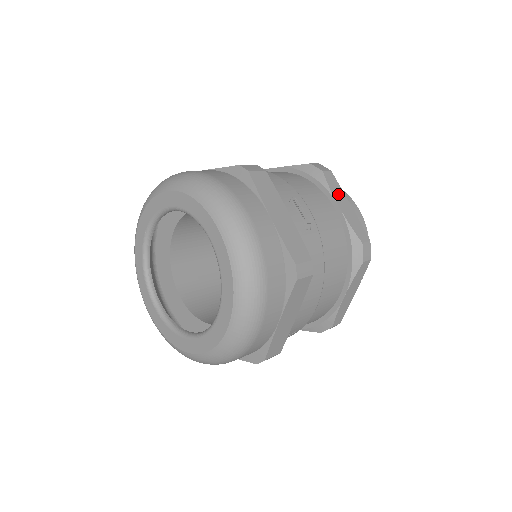
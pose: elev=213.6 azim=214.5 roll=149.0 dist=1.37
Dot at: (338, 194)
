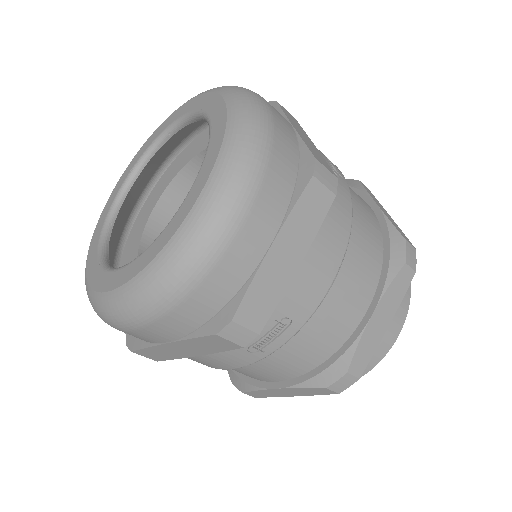
Dot at: (376, 201)
